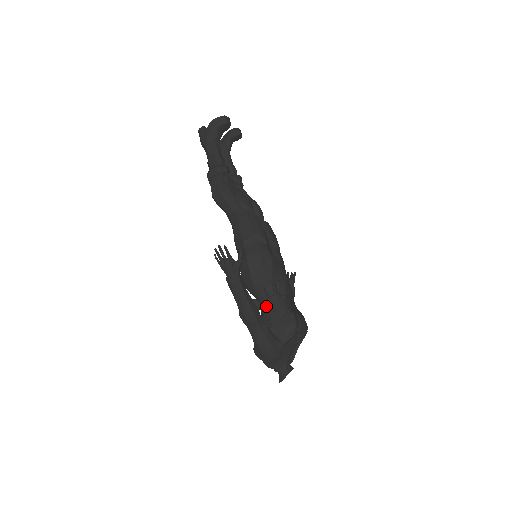
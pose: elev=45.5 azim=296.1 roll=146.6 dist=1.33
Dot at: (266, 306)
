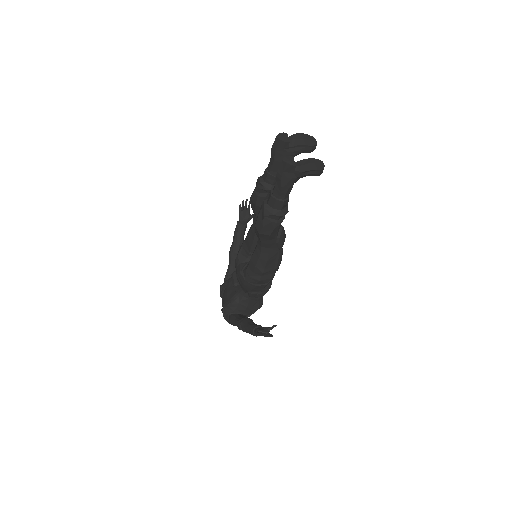
Dot at: (248, 297)
